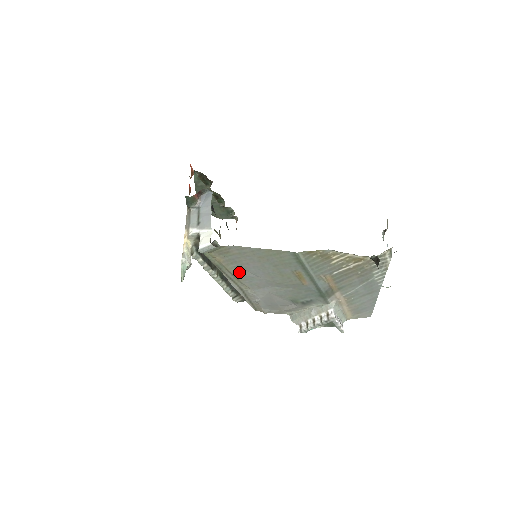
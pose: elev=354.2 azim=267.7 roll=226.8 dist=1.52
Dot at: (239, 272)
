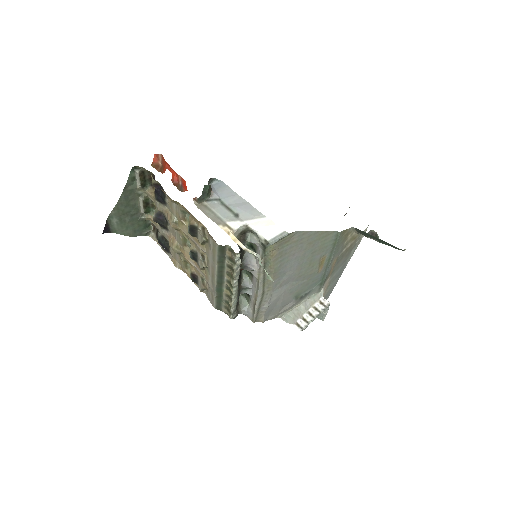
Dot at: (279, 268)
